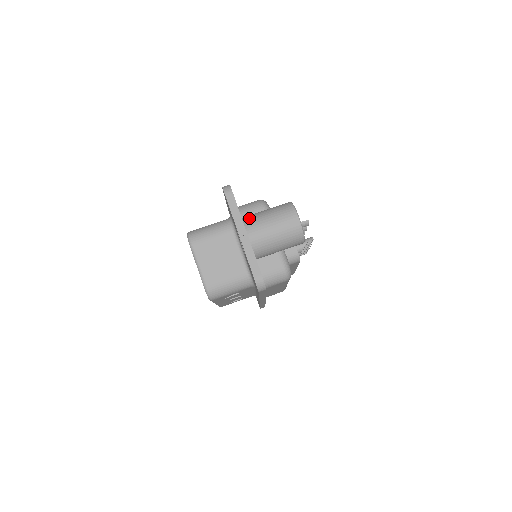
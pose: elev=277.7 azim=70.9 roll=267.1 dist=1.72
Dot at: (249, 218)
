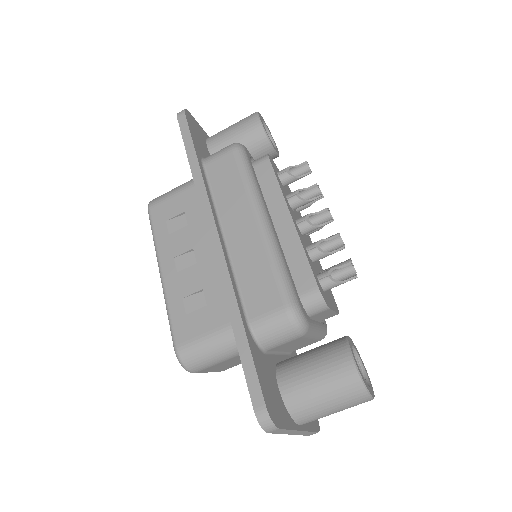
Dot at: (299, 411)
